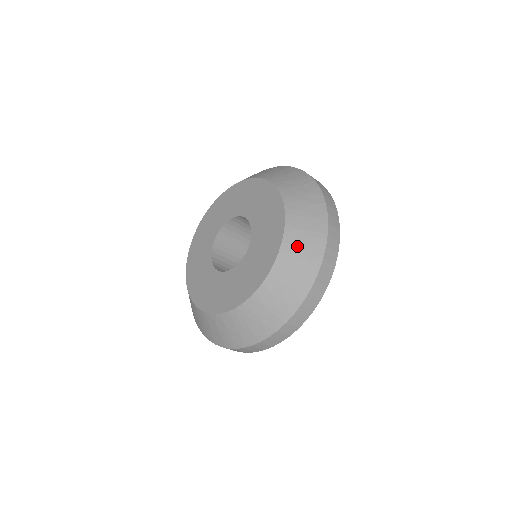
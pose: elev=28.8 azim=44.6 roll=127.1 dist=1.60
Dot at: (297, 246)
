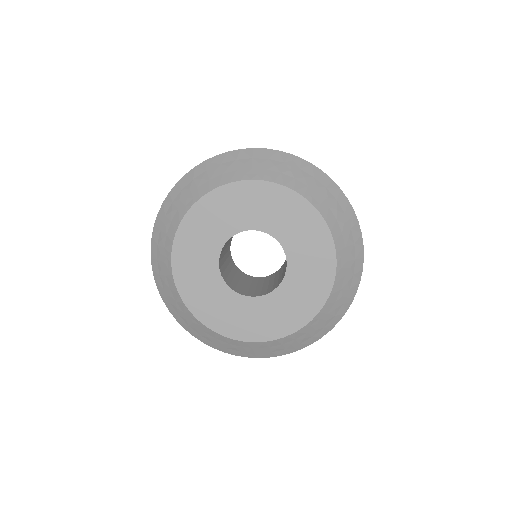
Dot at: (344, 236)
